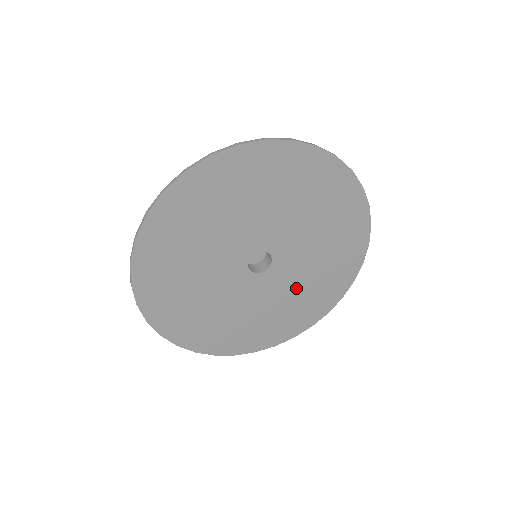
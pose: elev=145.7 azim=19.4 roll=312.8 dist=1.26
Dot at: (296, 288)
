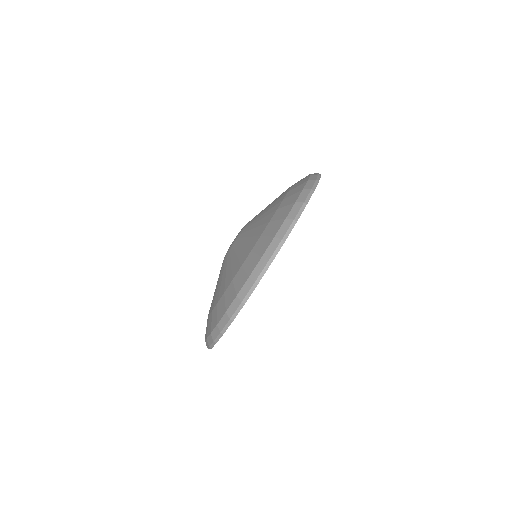
Dot at: occluded
